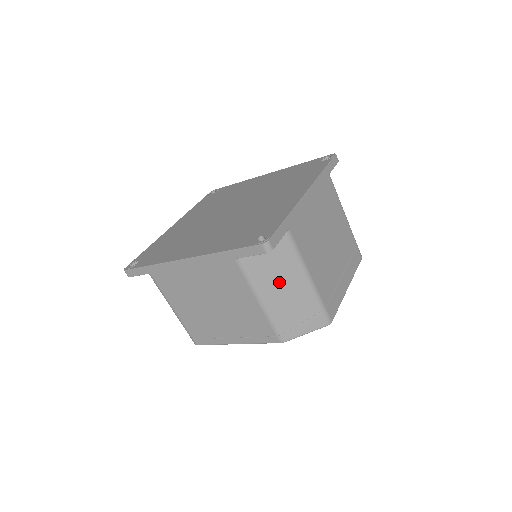
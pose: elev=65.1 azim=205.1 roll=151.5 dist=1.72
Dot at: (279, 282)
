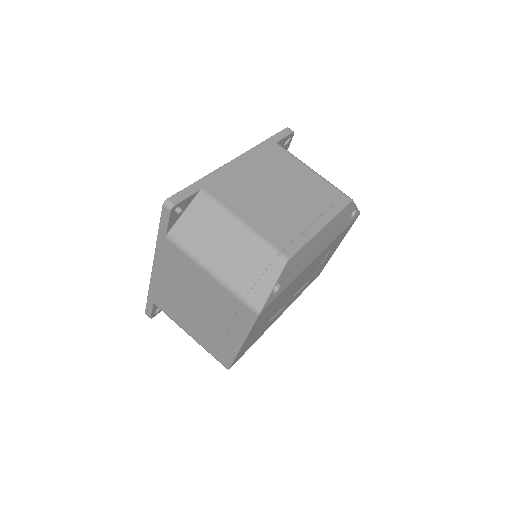
Dot at: occluded
